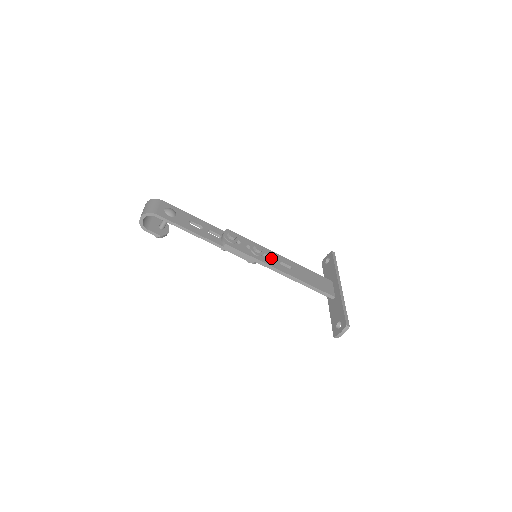
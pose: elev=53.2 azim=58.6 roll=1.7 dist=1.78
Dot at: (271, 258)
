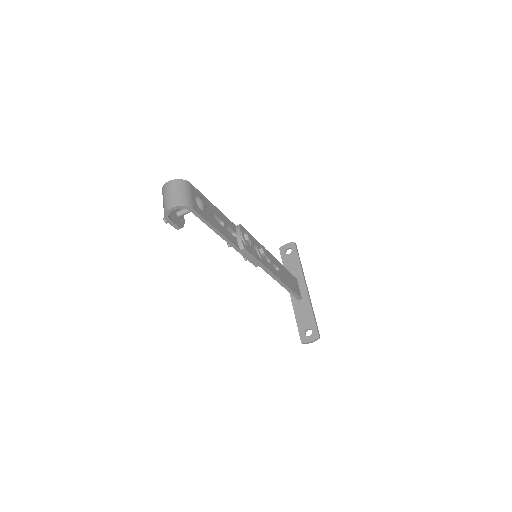
Dot at: (266, 258)
